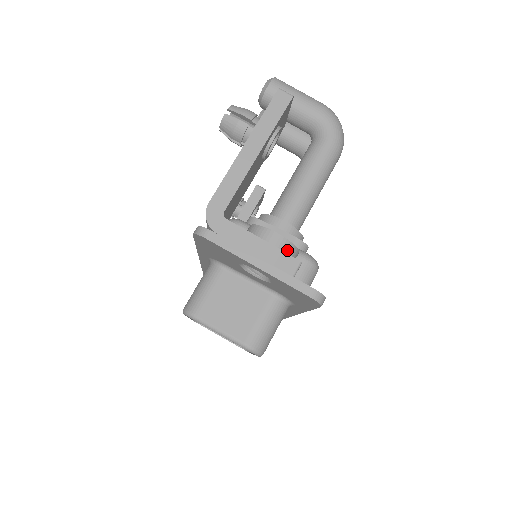
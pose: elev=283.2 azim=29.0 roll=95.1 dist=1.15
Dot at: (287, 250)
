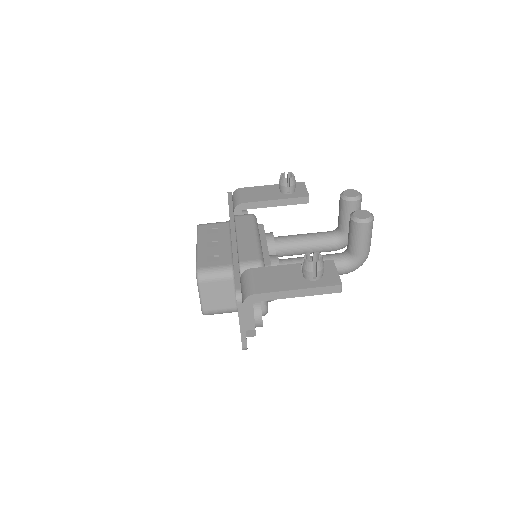
Dot at: occluded
